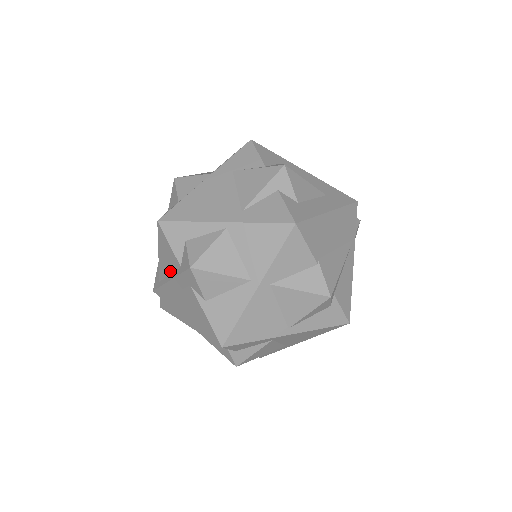
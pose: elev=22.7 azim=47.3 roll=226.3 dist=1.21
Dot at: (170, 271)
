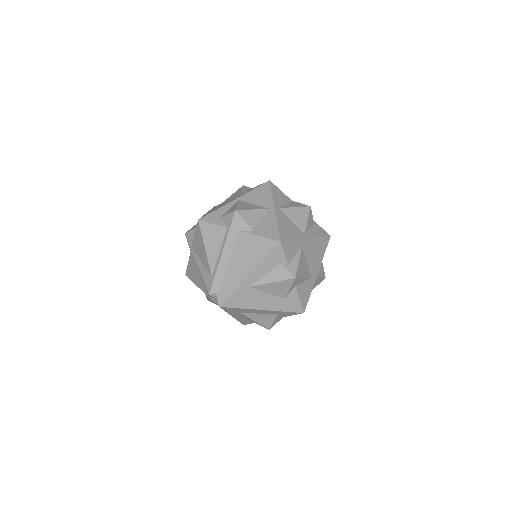
Dot at: (219, 247)
